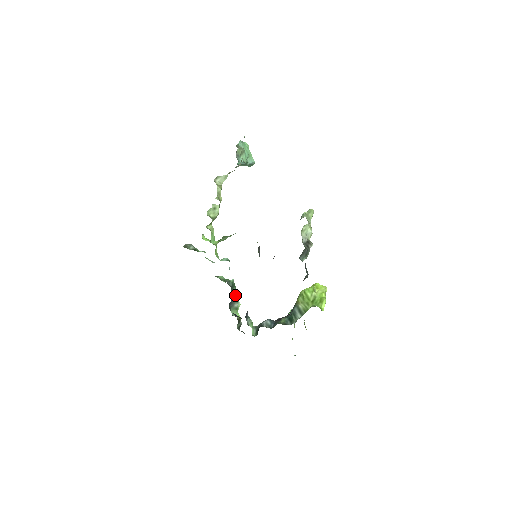
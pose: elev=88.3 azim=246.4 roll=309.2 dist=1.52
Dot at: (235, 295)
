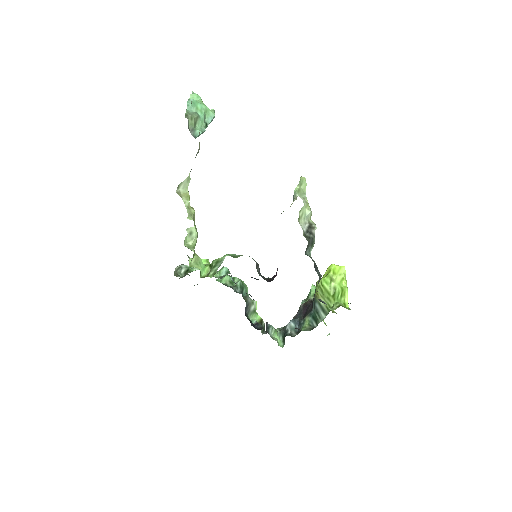
Dot at: occluded
